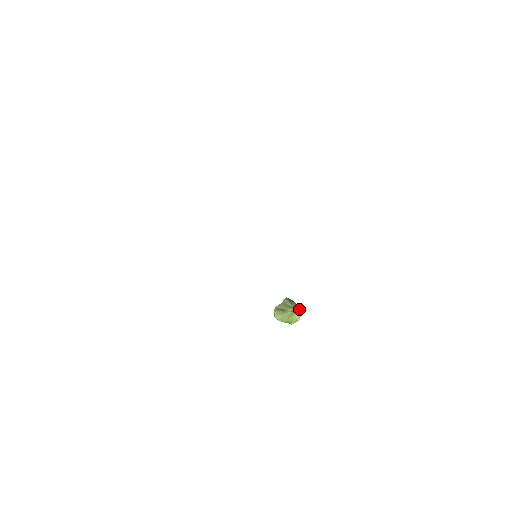
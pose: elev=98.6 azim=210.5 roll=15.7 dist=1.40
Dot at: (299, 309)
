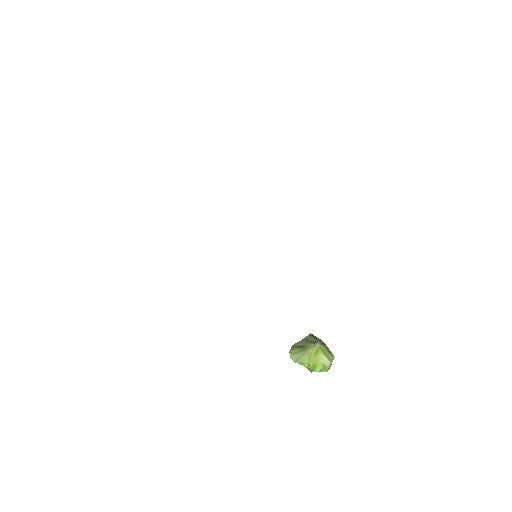
Dot at: (329, 350)
